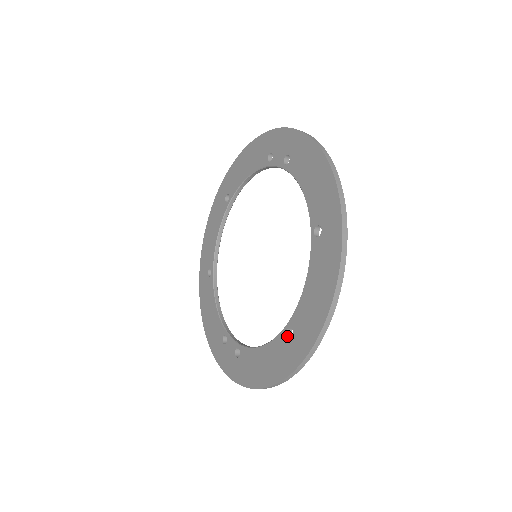
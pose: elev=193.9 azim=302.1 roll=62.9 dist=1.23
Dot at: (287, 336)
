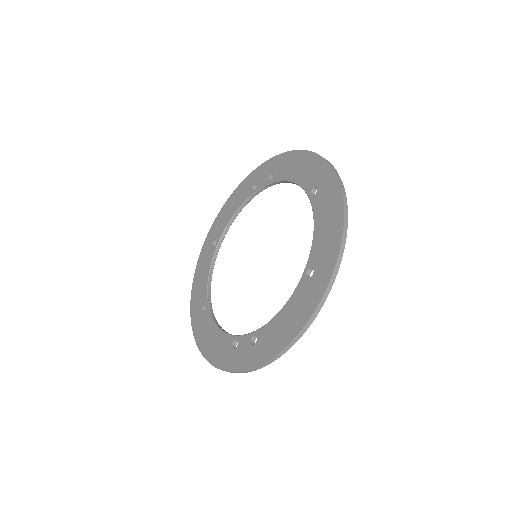
Dot at: (308, 277)
